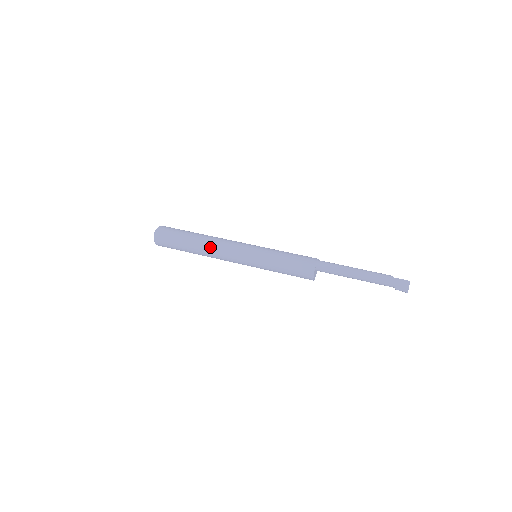
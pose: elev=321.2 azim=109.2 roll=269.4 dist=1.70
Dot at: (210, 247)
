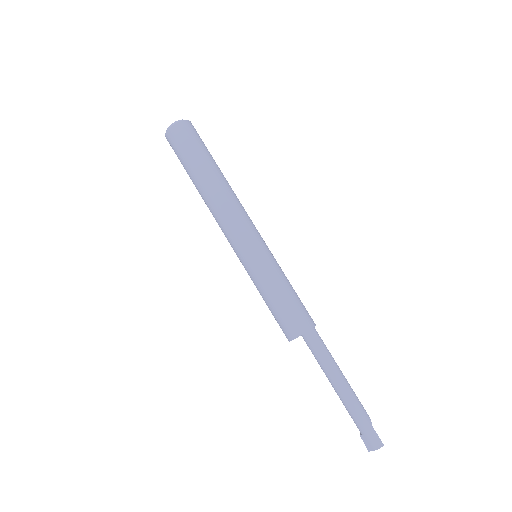
Dot at: (218, 199)
